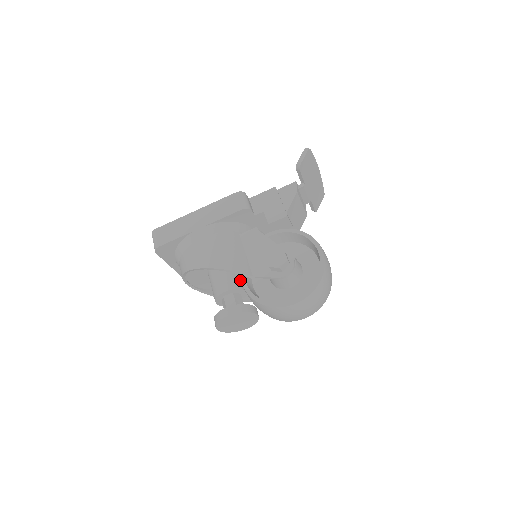
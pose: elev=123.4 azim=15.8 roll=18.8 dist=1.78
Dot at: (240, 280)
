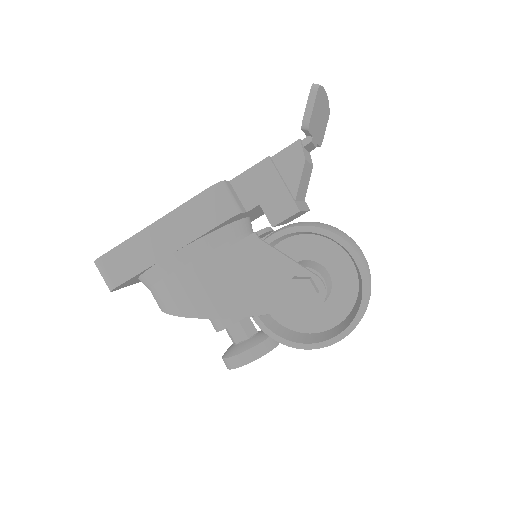
Dot at: occluded
